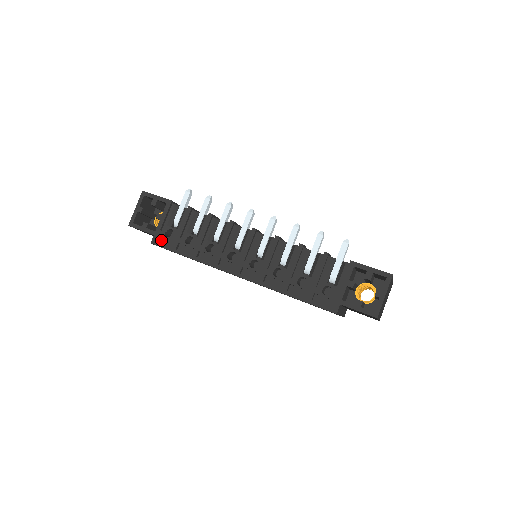
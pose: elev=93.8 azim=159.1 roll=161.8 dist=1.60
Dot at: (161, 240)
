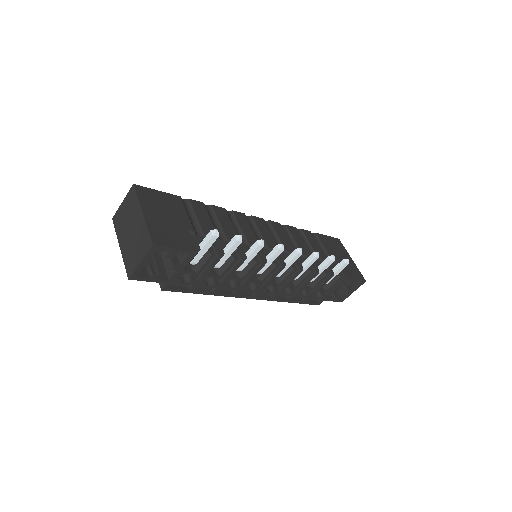
Dot at: (173, 283)
